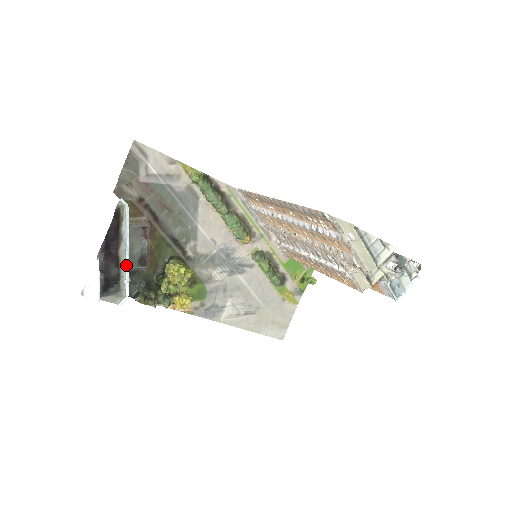
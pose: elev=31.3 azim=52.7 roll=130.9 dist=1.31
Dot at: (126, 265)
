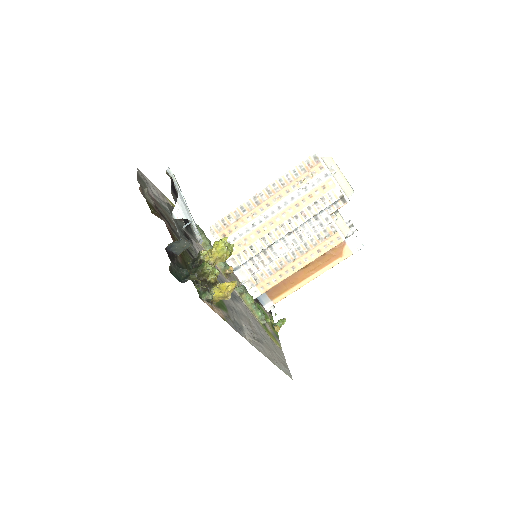
Dot at: (190, 214)
